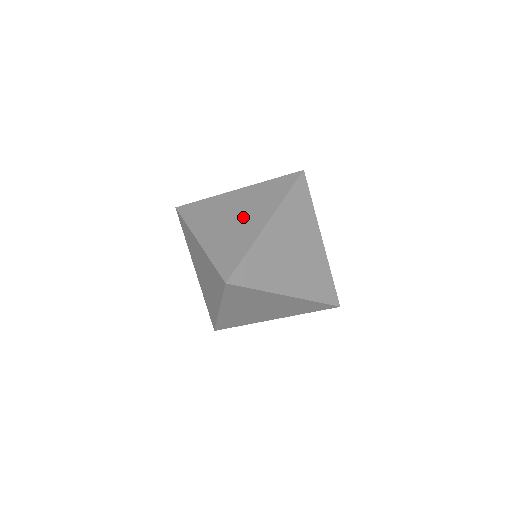
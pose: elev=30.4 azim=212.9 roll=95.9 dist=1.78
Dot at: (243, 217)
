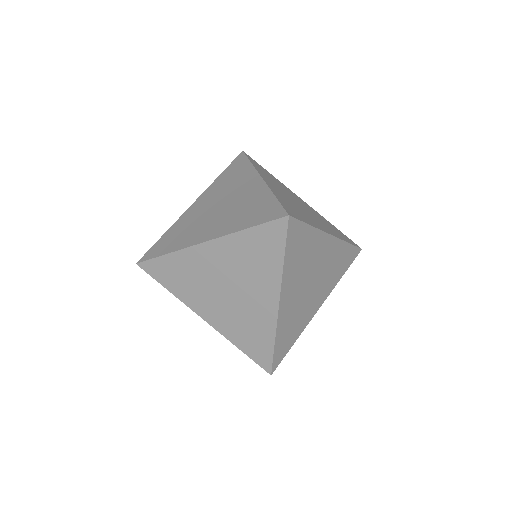
Dot at: occluded
